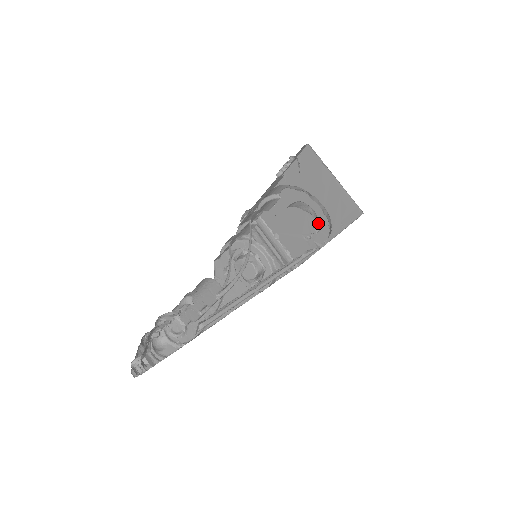
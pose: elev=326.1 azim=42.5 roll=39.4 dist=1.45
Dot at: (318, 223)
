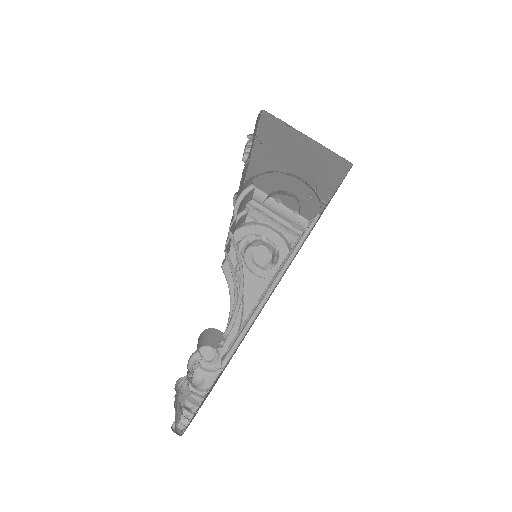
Dot at: (312, 182)
